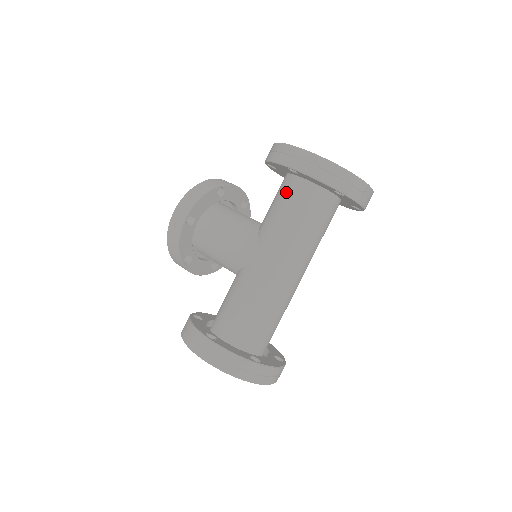
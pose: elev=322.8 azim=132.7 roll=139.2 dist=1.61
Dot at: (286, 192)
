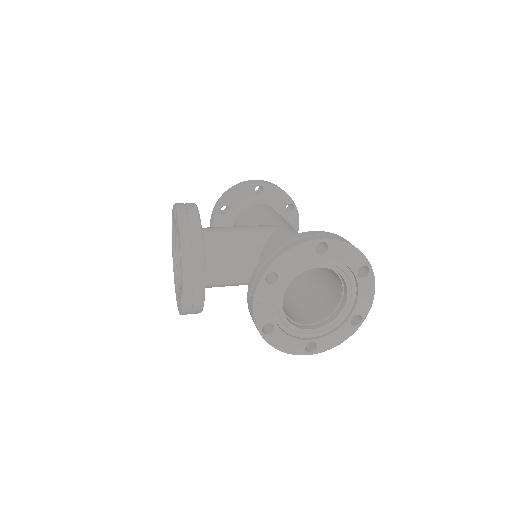
Dot at: (256, 209)
